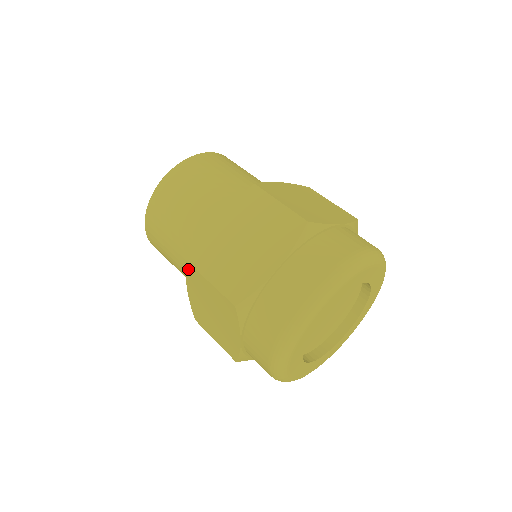
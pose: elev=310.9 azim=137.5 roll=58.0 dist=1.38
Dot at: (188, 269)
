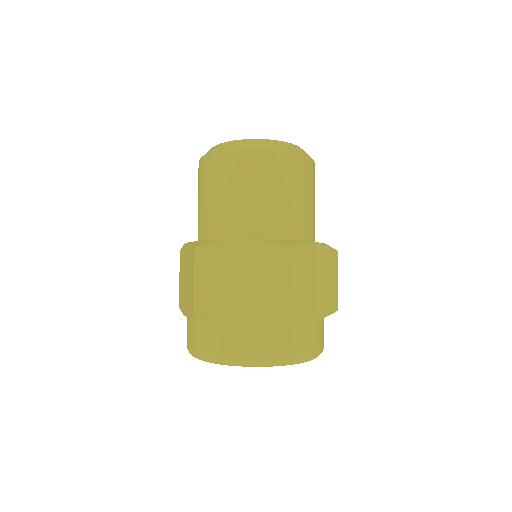
Dot at: occluded
